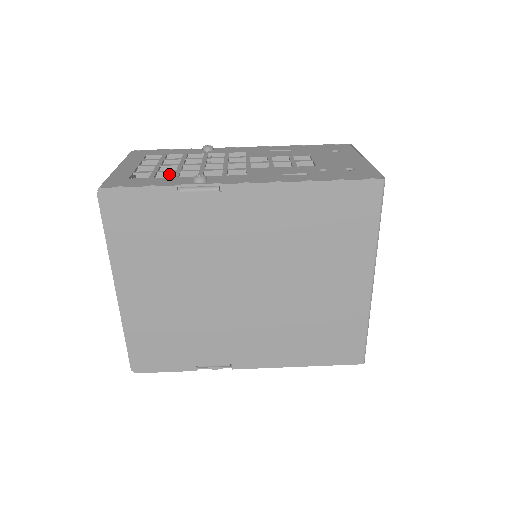
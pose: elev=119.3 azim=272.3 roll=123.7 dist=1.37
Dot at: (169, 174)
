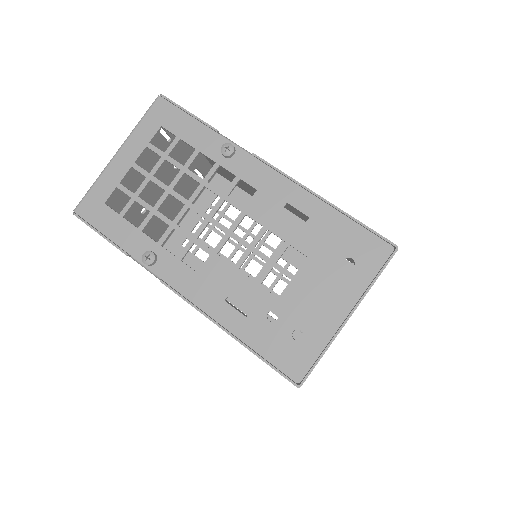
Dot at: occluded
